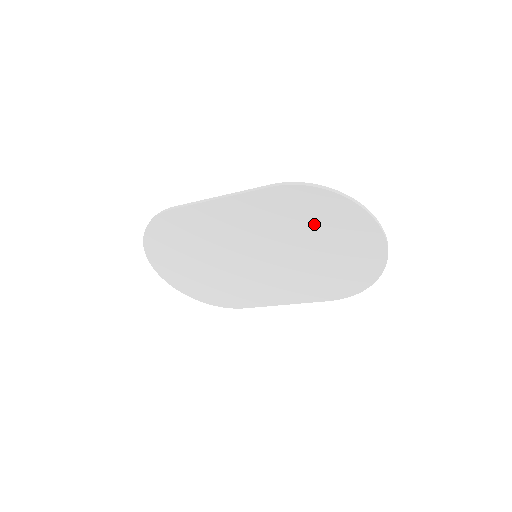
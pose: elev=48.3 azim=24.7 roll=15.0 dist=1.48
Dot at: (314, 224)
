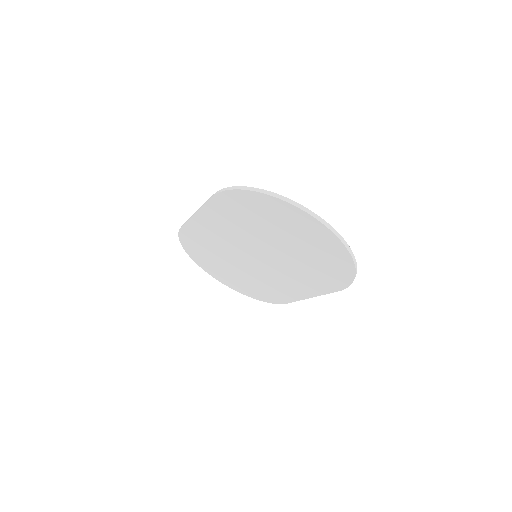
Dot at: (264, 221)
